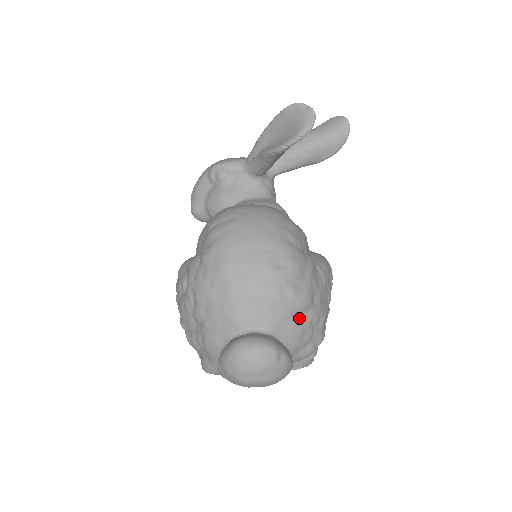
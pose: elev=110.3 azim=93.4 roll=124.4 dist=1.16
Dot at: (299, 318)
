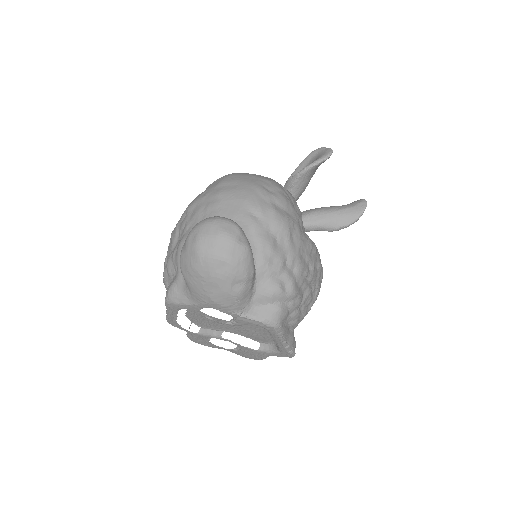
Dot at: (273, 238)
